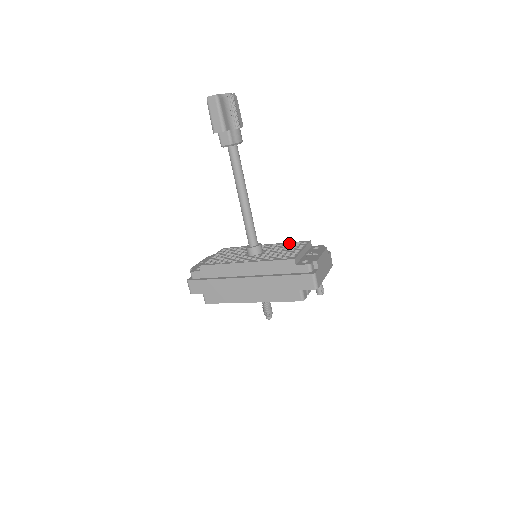
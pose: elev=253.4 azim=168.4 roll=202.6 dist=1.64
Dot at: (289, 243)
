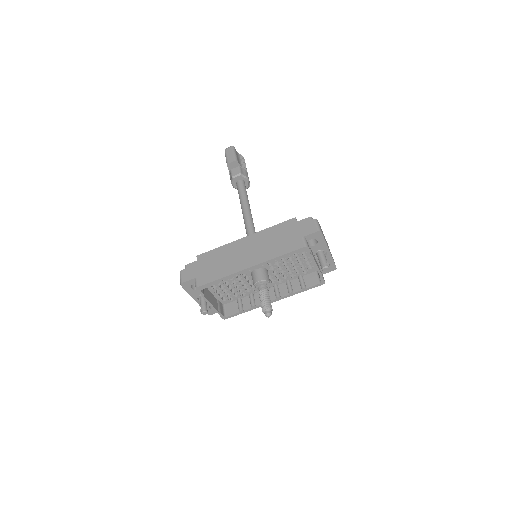
Dot at: occluded
